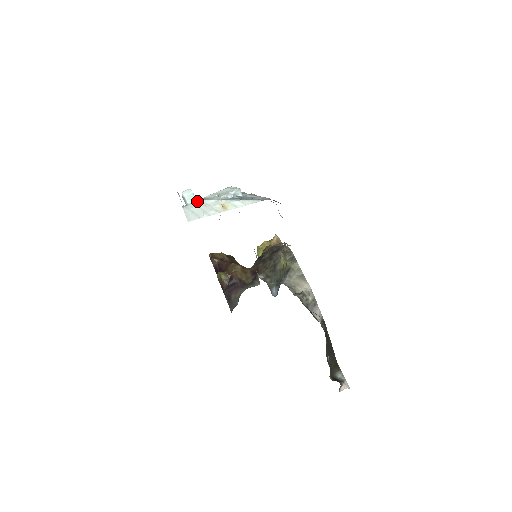
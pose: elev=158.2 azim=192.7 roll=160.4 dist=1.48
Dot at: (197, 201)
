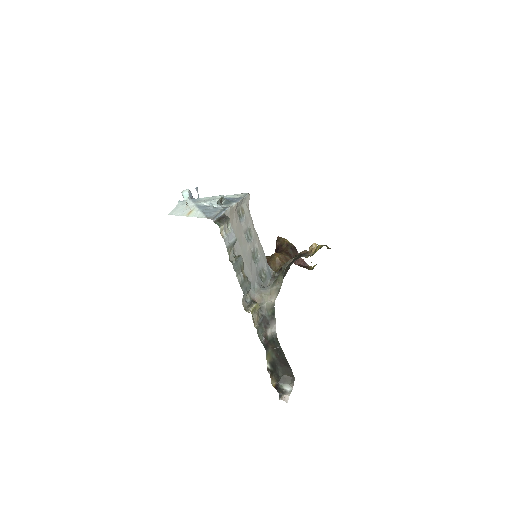
Dot at: (188, 200)
